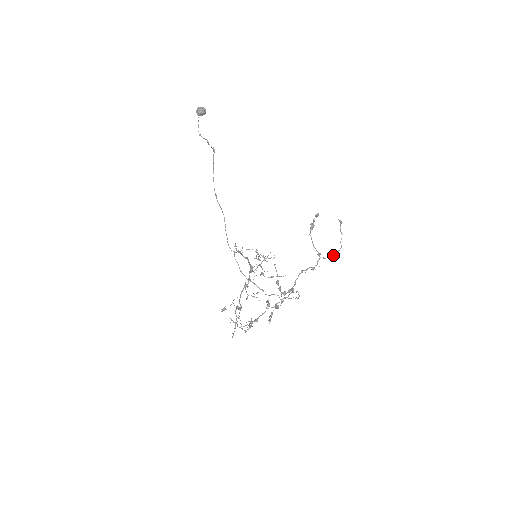
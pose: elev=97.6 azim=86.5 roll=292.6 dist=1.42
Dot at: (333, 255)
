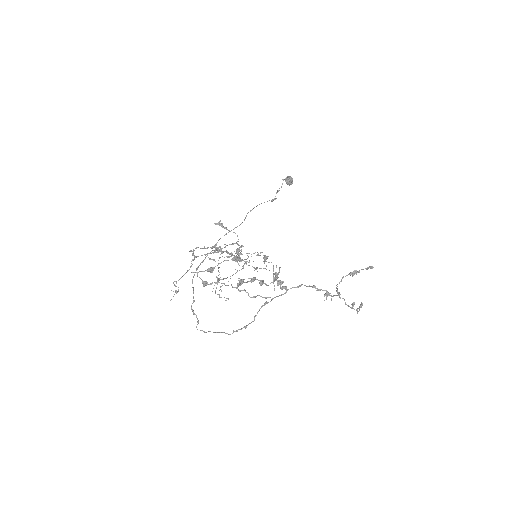
Dot at: (354, 304)
